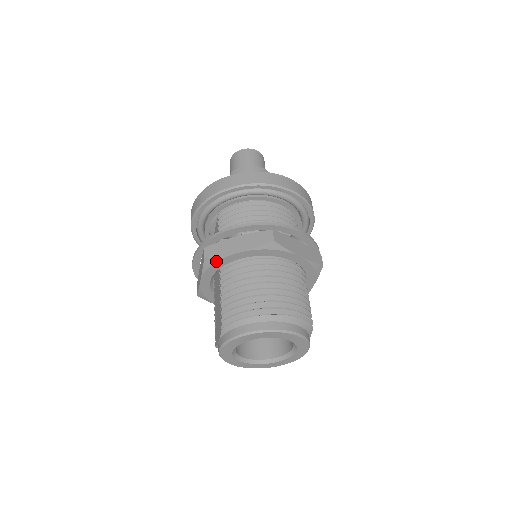
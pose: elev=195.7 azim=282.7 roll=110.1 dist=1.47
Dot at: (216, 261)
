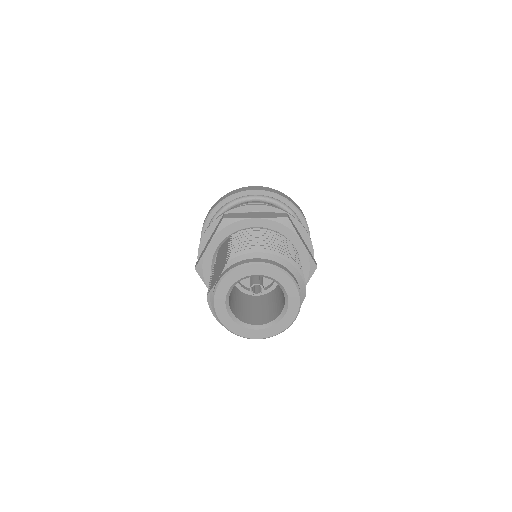
Dot at: (233, 222)
